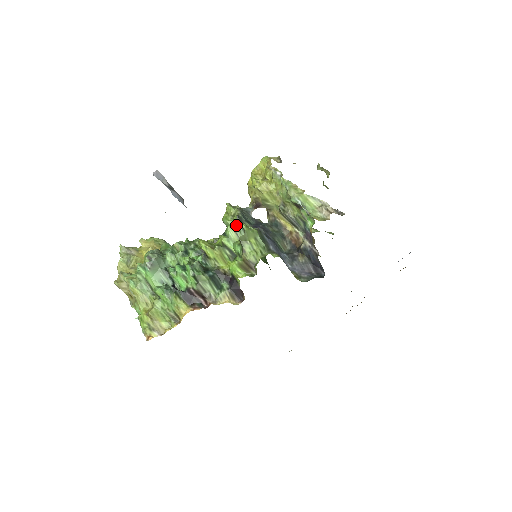
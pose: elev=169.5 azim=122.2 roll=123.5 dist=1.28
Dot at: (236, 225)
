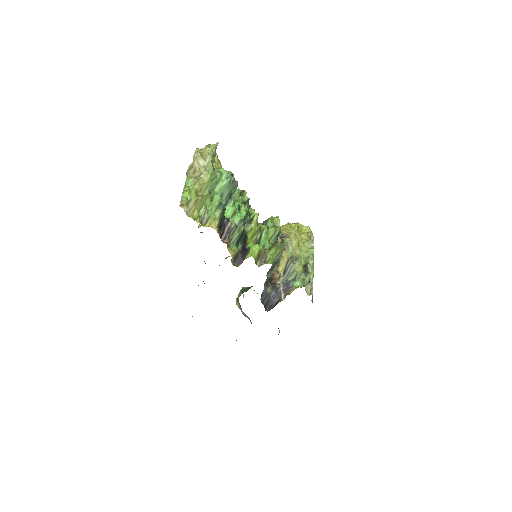
Dot at: (278, 233)
